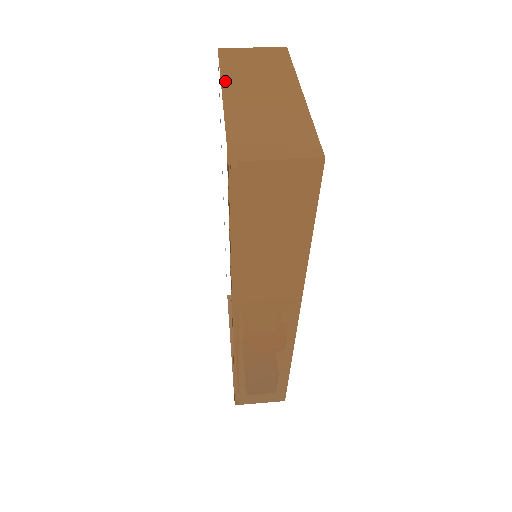
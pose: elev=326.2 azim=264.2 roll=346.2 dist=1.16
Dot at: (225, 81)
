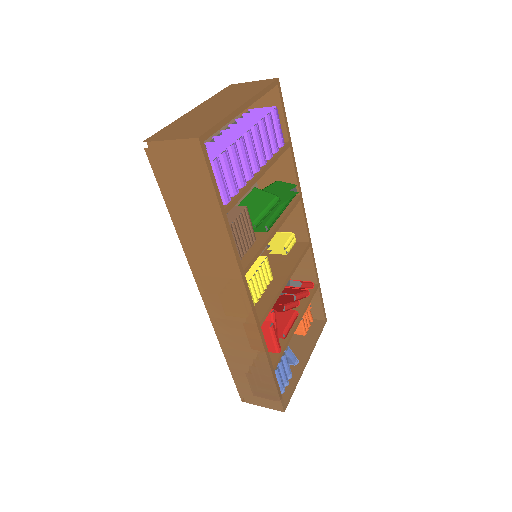
Dot at: (205, 102)
